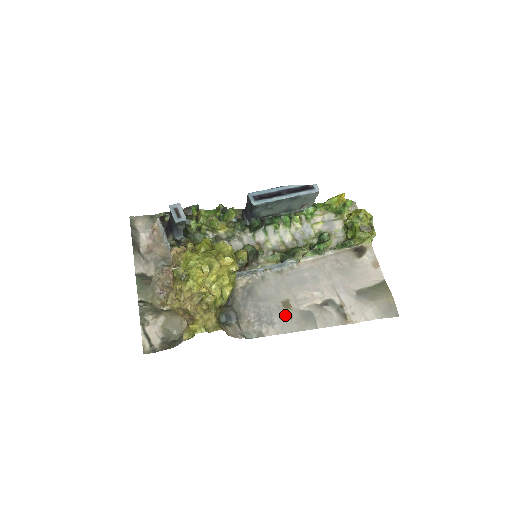
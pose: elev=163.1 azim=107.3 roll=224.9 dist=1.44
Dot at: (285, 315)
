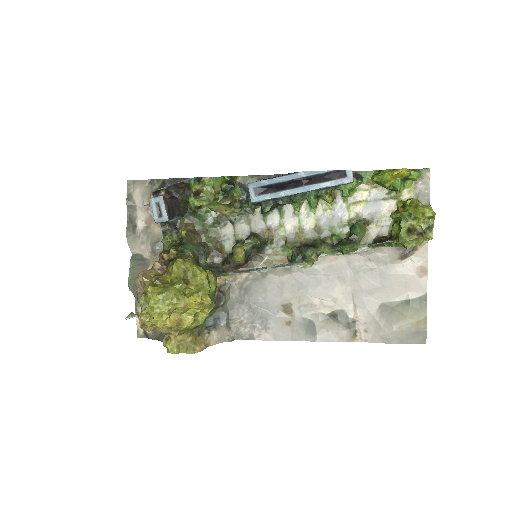
Dot at: (283, 321)
